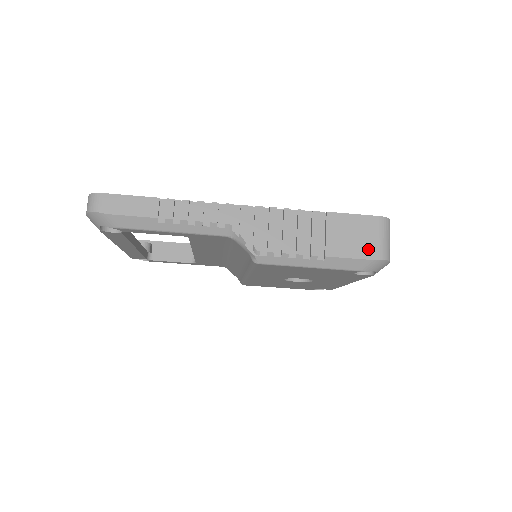
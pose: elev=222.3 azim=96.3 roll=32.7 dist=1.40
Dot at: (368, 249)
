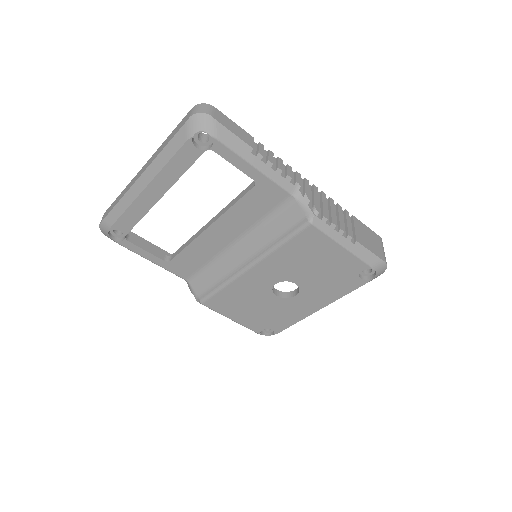
Dot at: (378, 251)
